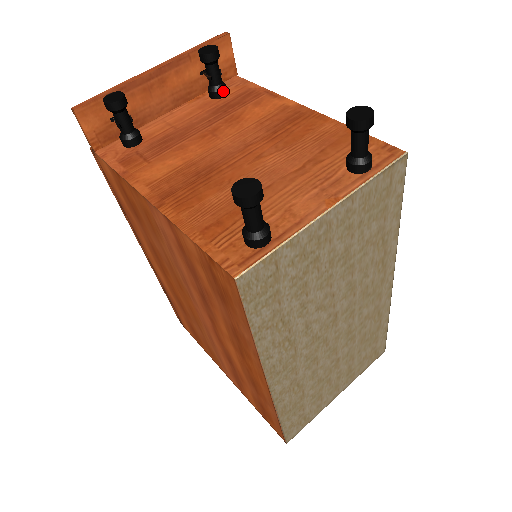
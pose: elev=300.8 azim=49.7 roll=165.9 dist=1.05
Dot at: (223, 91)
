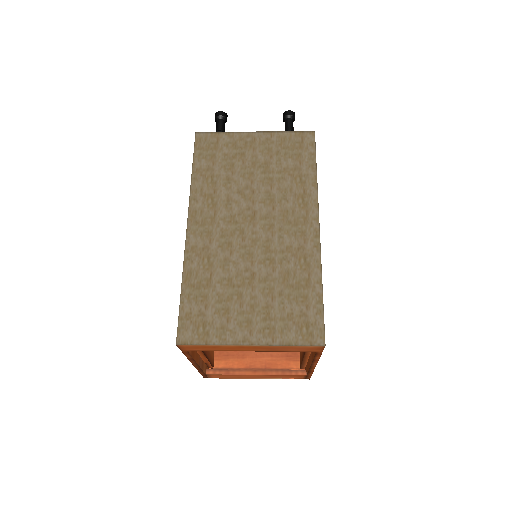
Dot at: occluded
